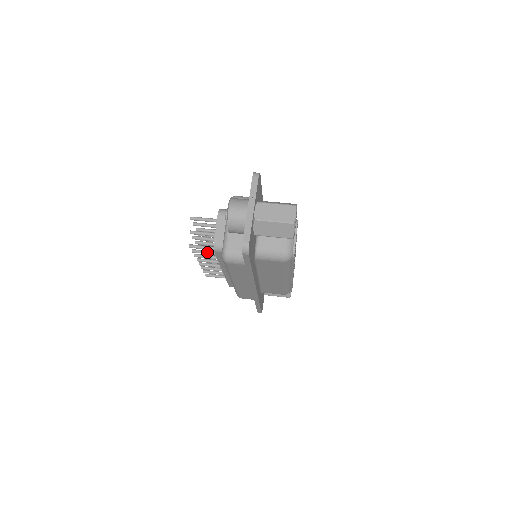
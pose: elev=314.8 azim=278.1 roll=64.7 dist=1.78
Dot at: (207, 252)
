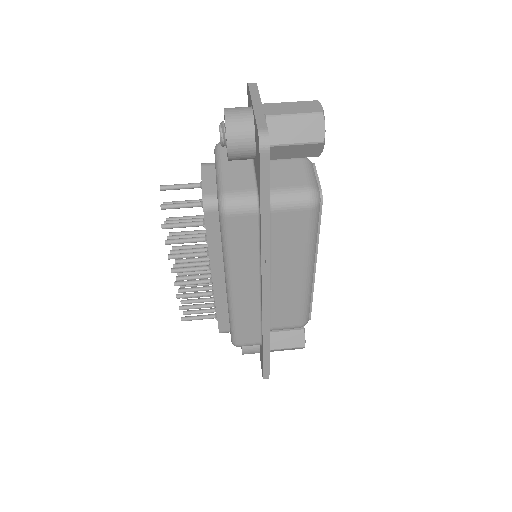
Dot at: (188, 239)
